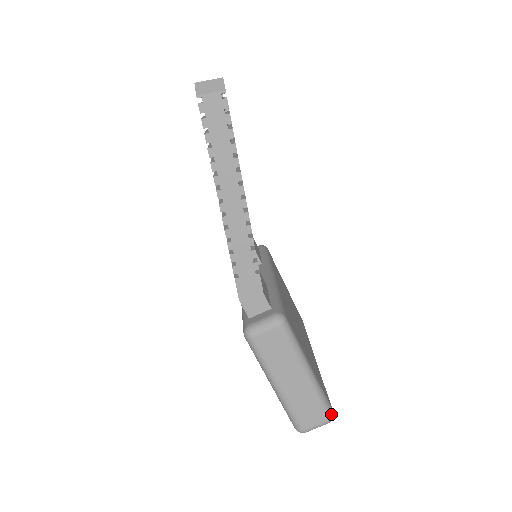
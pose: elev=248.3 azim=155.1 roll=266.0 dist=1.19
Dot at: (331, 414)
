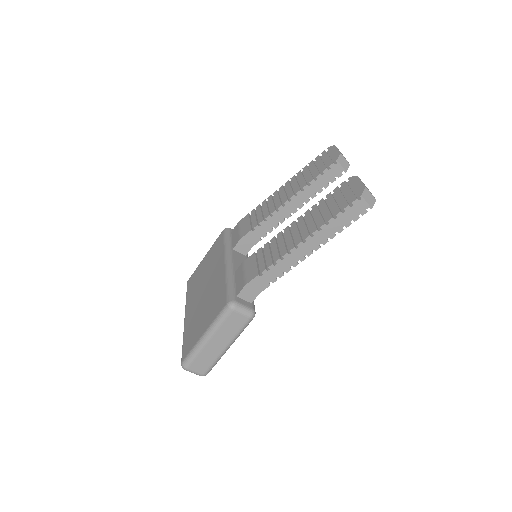
Dot at: occluded
